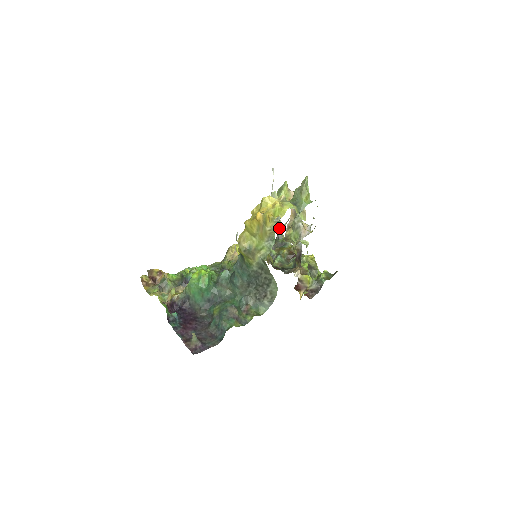
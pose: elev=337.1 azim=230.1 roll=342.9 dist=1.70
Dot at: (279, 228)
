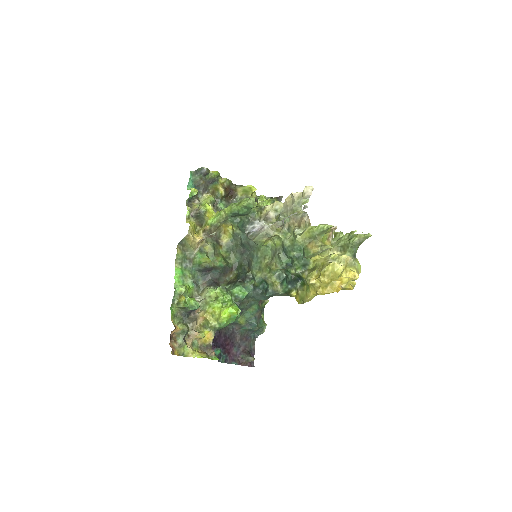
Dot at: (270, 219)
